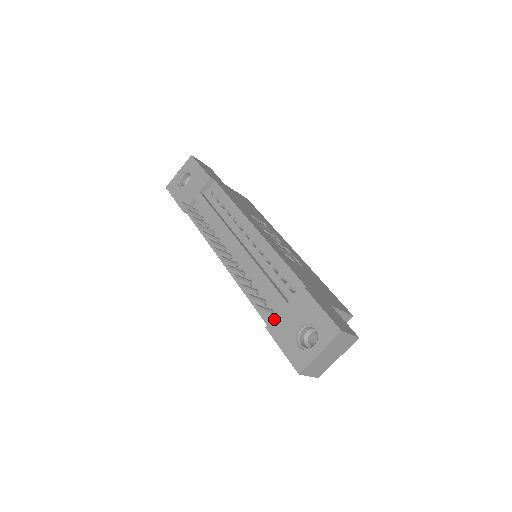
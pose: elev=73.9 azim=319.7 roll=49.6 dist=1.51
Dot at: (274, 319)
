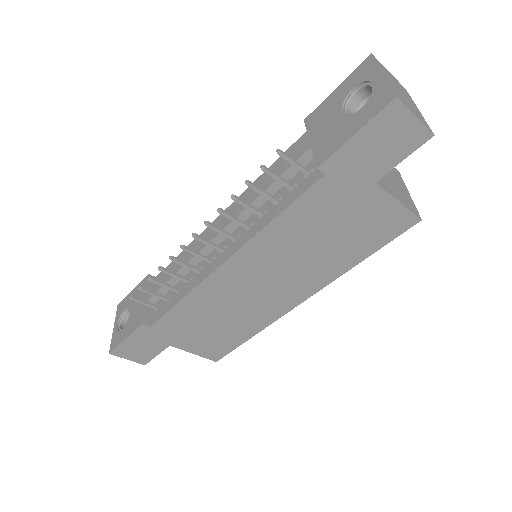
Dot at: (314, 155)
